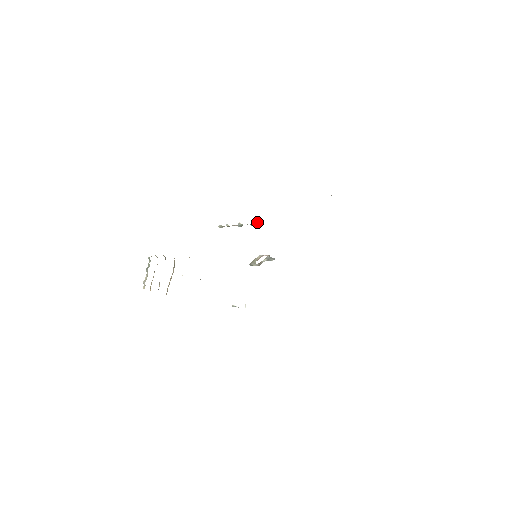
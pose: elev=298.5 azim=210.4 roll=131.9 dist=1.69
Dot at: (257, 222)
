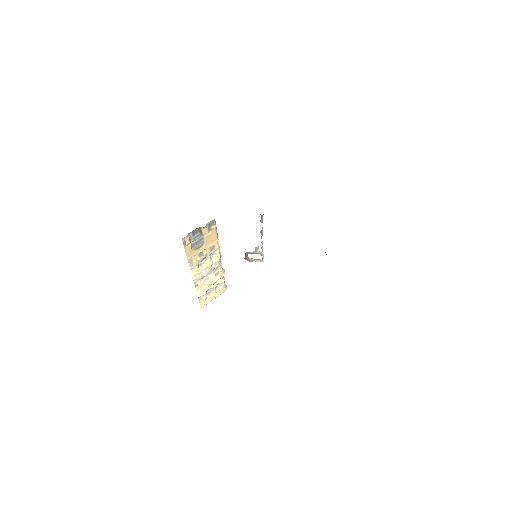
Dot at: (262, 215)
